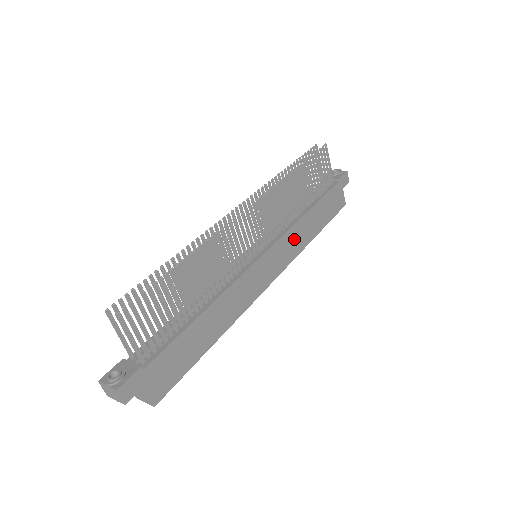
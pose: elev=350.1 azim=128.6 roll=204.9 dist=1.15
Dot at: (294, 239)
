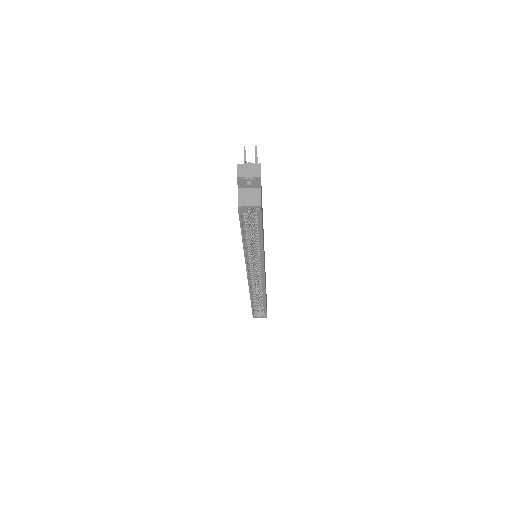
Dot at: (265, 278)
